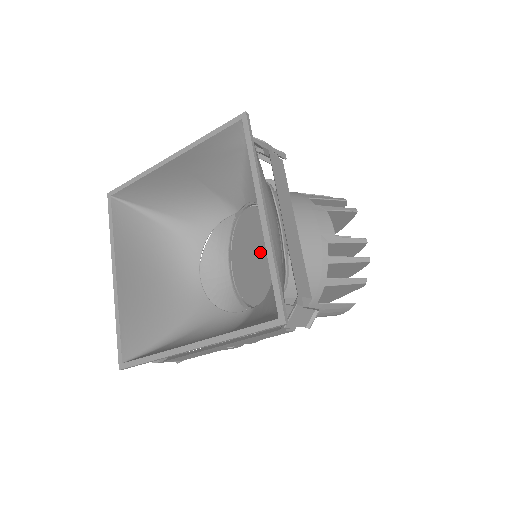
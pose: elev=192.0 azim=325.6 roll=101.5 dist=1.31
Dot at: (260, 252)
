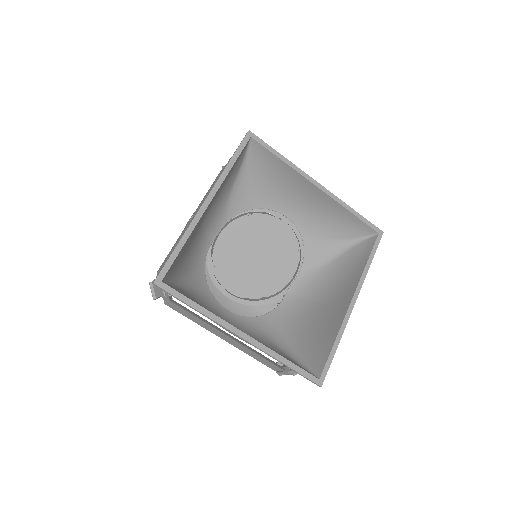
Dot at: (269, 245)
